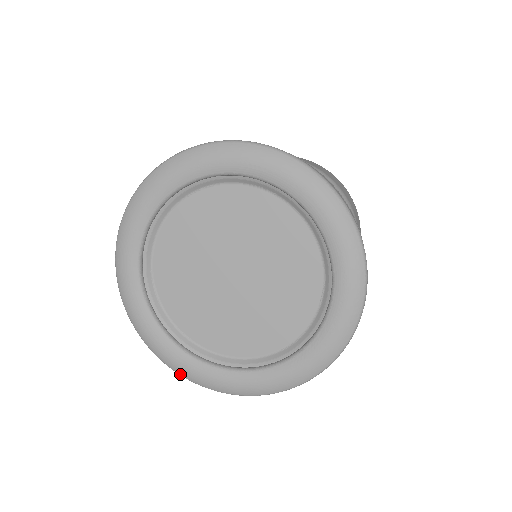
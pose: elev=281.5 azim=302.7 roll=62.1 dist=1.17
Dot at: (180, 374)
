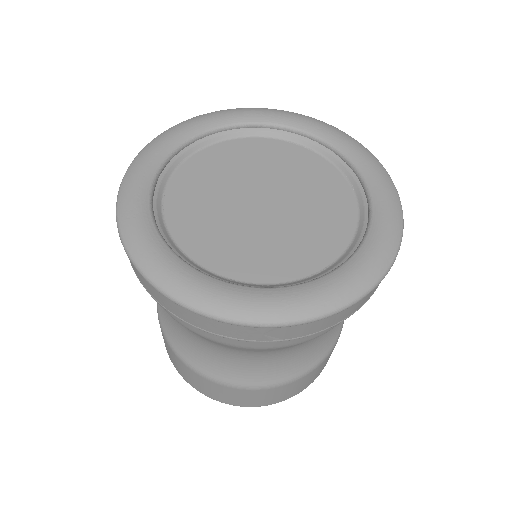
Dot at: (119, 213)
